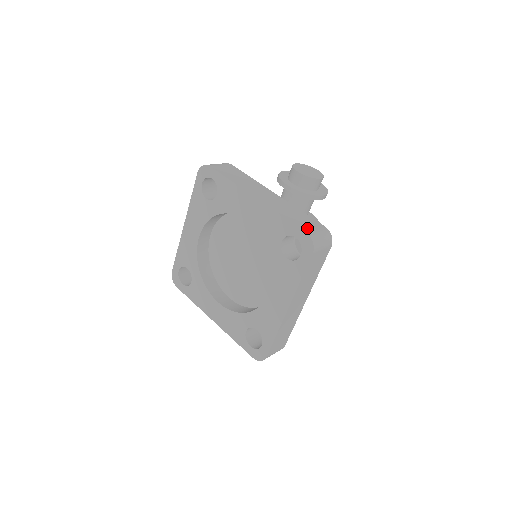
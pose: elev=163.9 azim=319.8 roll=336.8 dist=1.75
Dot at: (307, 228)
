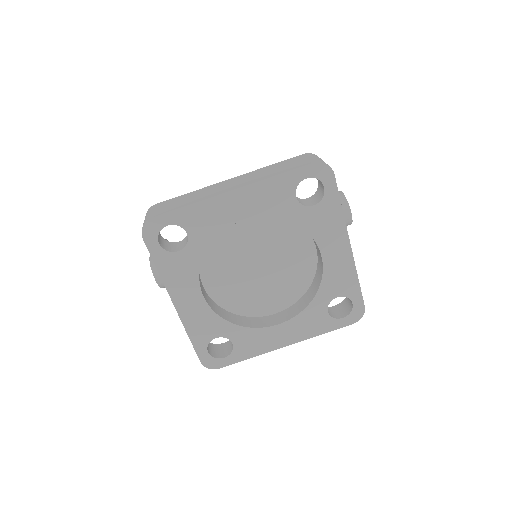
Dot at: occluded
